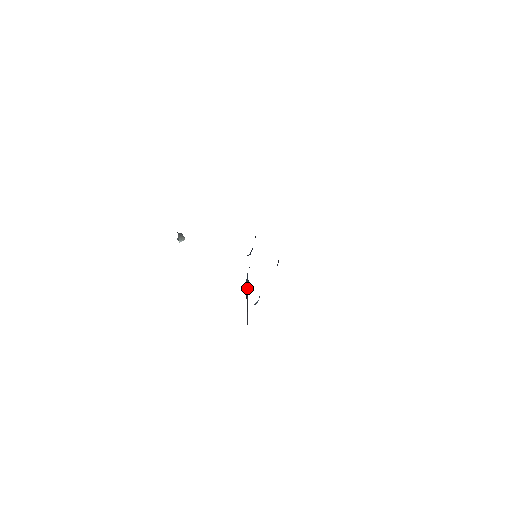
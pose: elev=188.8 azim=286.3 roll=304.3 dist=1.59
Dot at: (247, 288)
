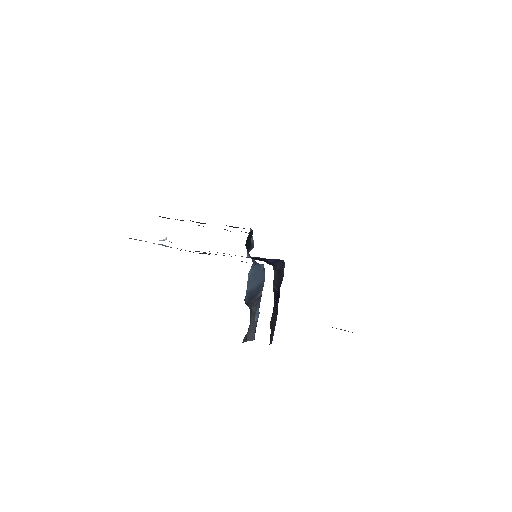
Dot at: (256, 285)
